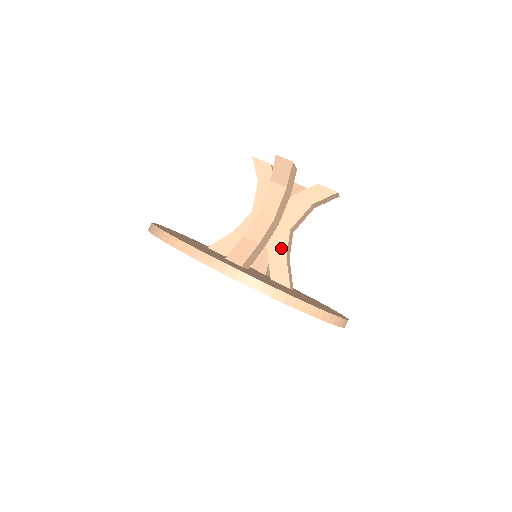
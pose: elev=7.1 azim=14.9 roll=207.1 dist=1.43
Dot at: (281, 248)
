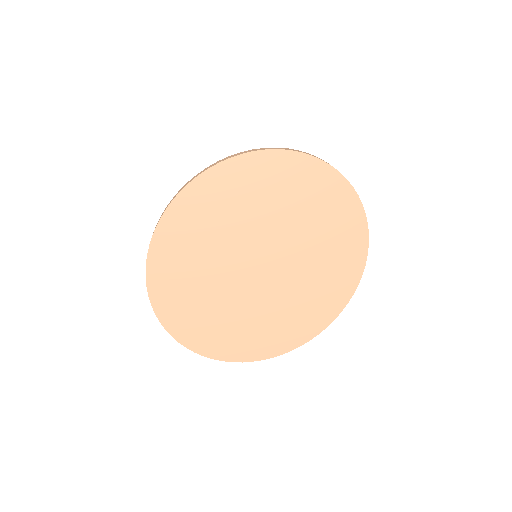
Dot at: occluded
